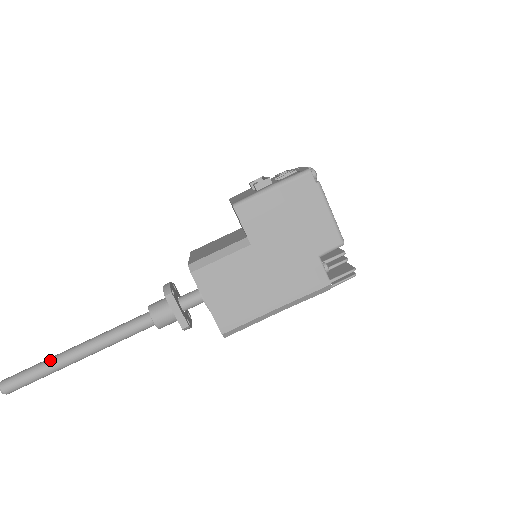
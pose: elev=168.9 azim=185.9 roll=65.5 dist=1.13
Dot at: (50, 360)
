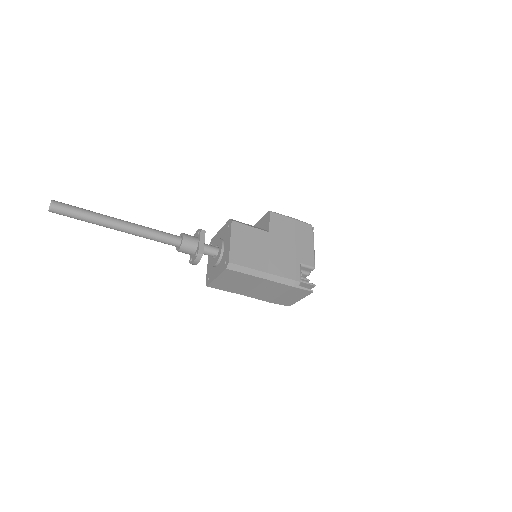
Dot at: (99, 213)
